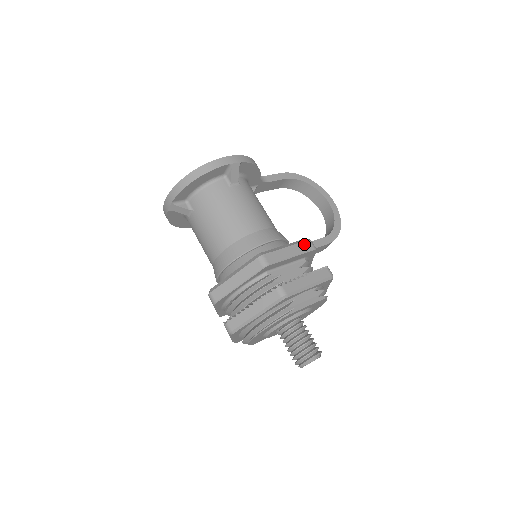
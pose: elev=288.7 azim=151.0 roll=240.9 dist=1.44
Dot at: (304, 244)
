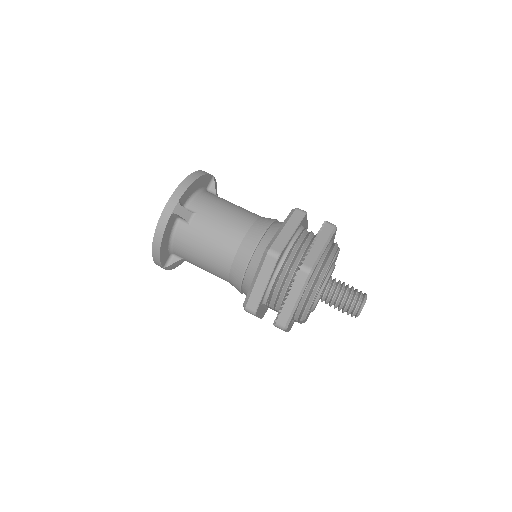
Dot at: occluded
